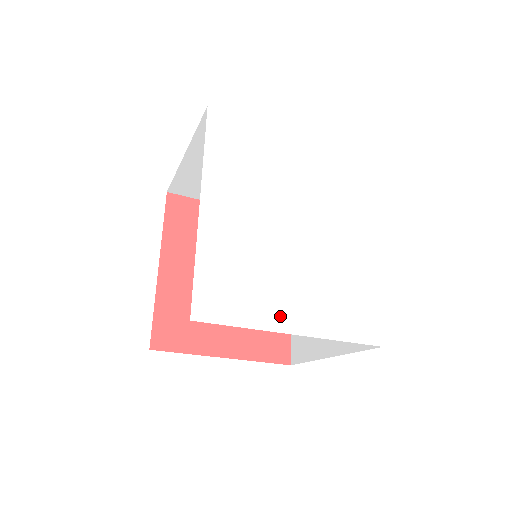
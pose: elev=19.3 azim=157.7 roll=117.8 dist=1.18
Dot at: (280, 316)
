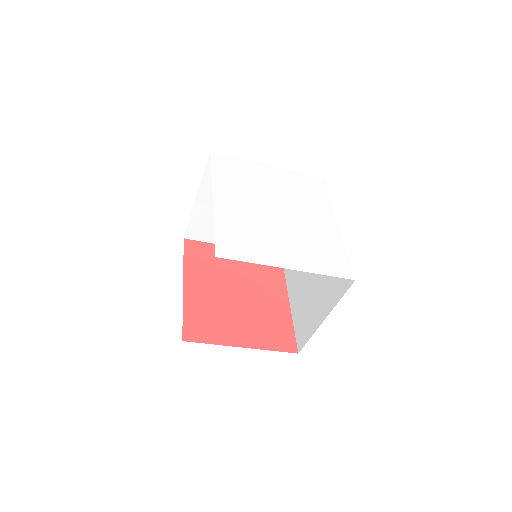
Dot at: (277, 258)
